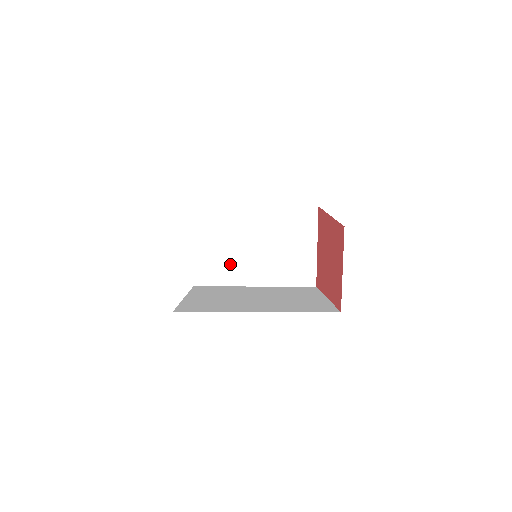
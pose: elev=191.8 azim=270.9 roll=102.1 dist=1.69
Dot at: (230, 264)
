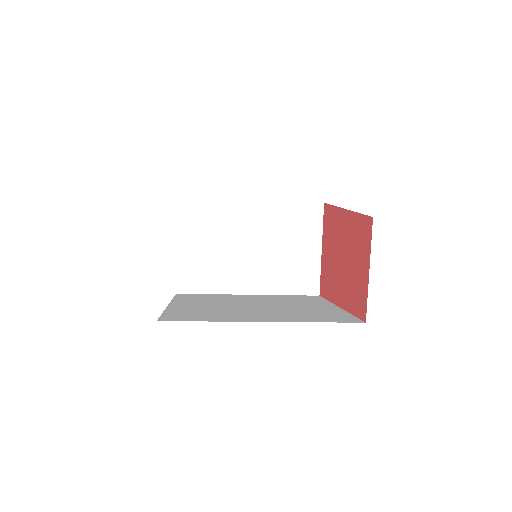
Dot at: (220, 268)
